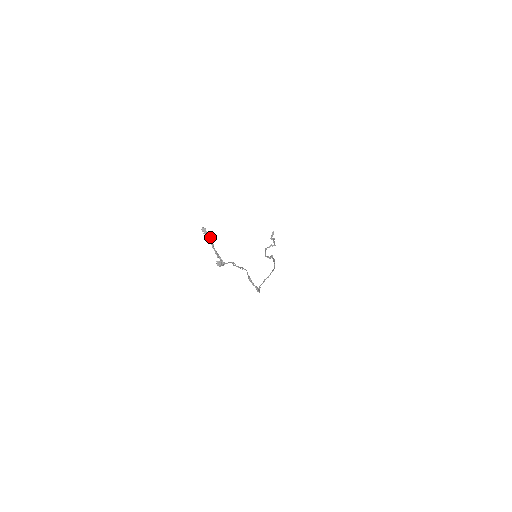
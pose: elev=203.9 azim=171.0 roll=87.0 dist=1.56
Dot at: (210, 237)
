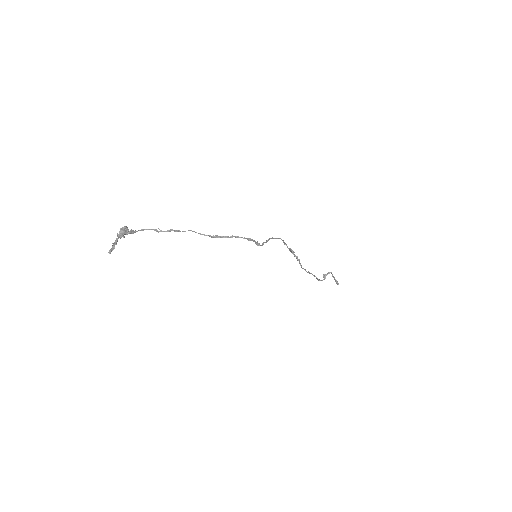
Dot at: (113, 244)
